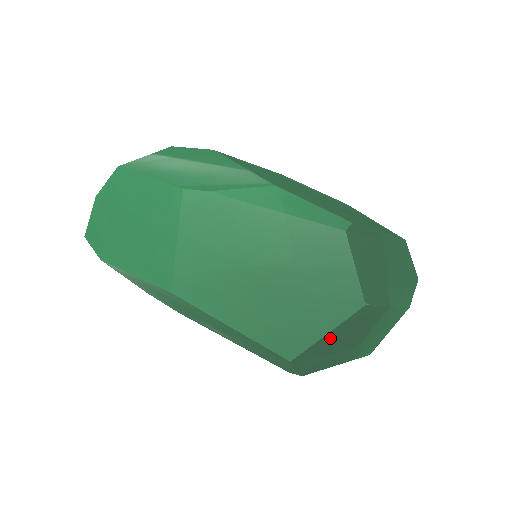
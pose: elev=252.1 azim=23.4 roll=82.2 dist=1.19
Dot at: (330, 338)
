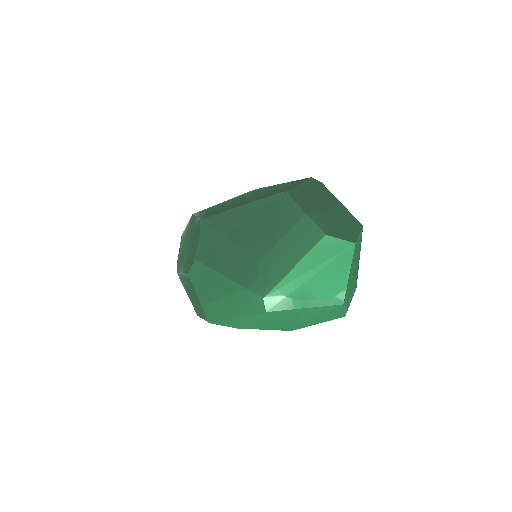
Dot at: (243, 216)
